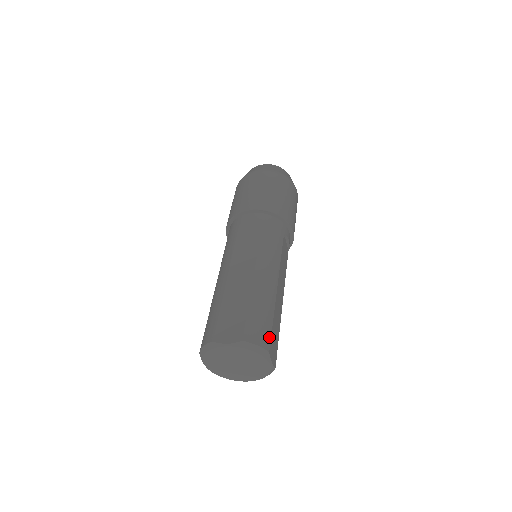
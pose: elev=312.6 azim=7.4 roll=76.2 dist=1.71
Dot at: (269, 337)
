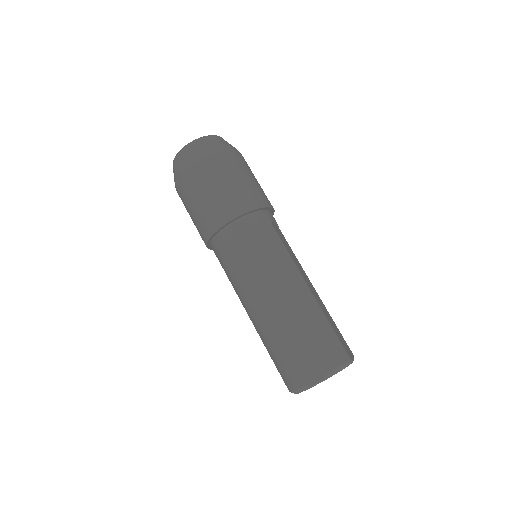
Dot at: (341, 346)
